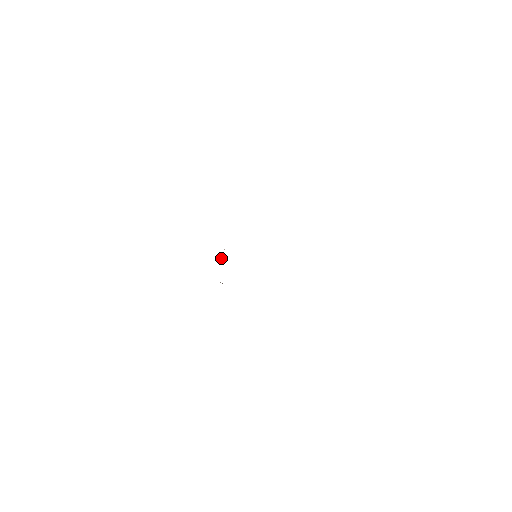
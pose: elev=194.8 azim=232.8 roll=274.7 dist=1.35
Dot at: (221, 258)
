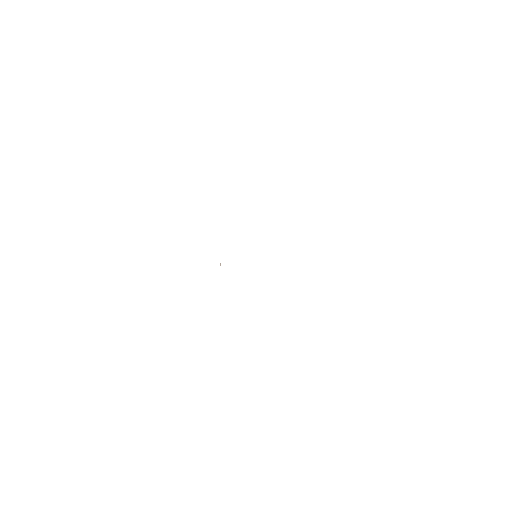
Dot at: occluded
